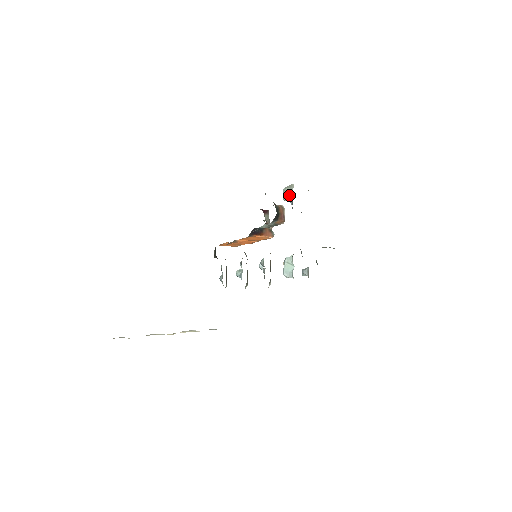
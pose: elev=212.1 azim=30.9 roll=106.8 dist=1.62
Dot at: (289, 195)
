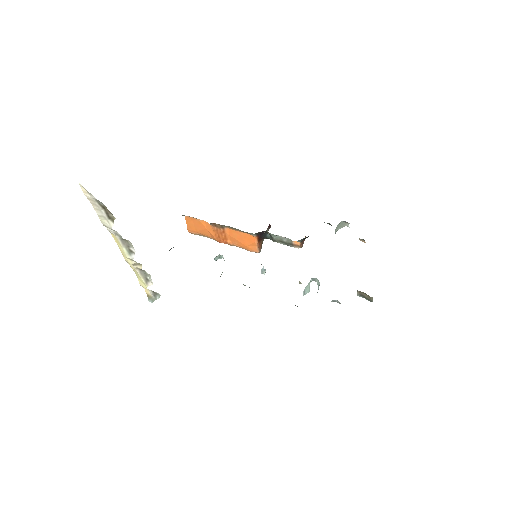
Dot at: (337, 230)
